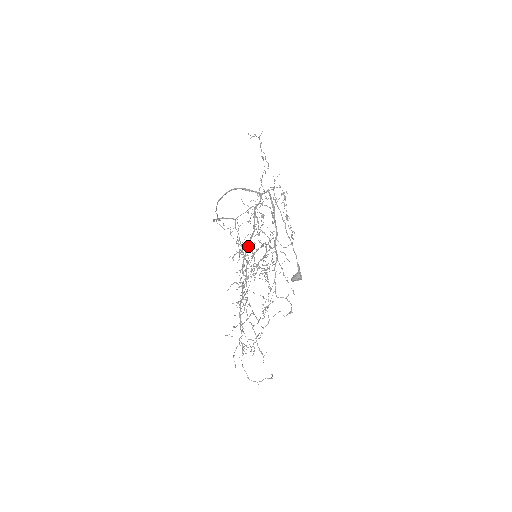
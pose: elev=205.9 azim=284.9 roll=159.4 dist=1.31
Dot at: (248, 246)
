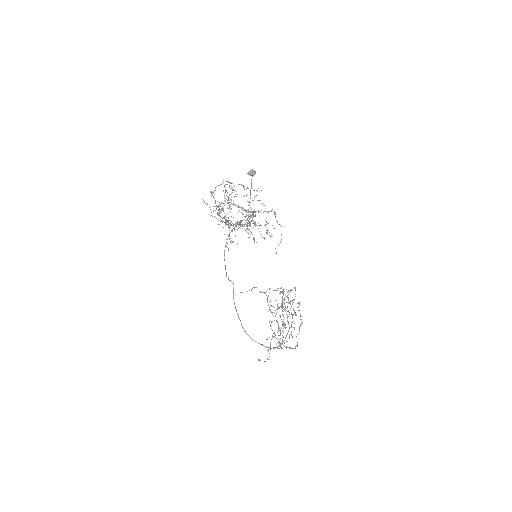
Dot at: (233, 225)
